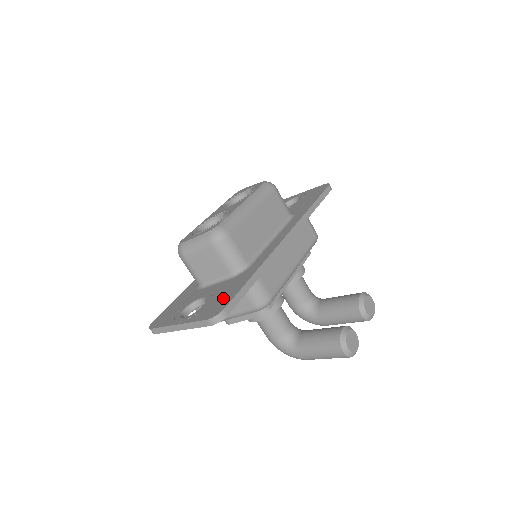
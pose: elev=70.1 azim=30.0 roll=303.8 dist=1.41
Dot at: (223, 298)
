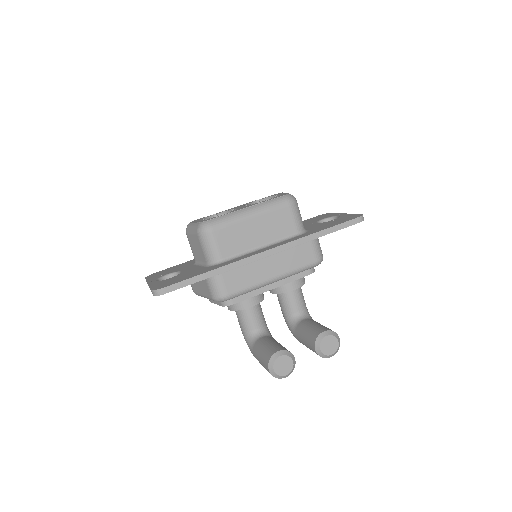
Dot at: (177, 279)
